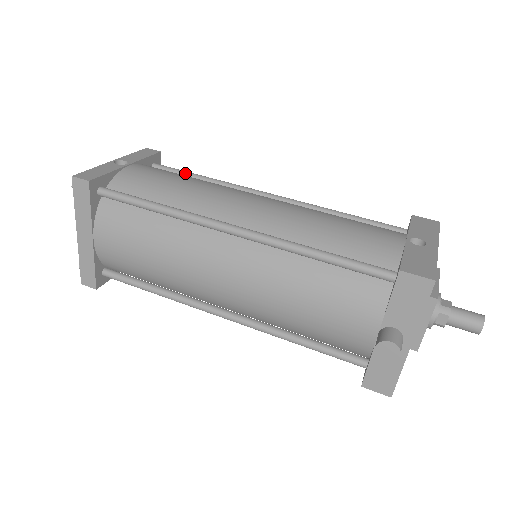
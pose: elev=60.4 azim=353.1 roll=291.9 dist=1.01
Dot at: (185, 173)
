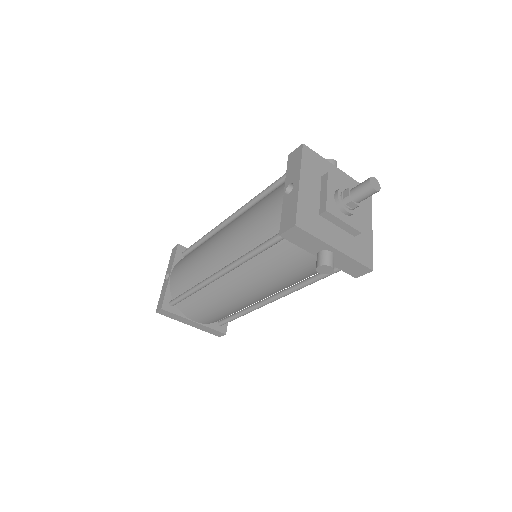
Dot at: (194, 246)
